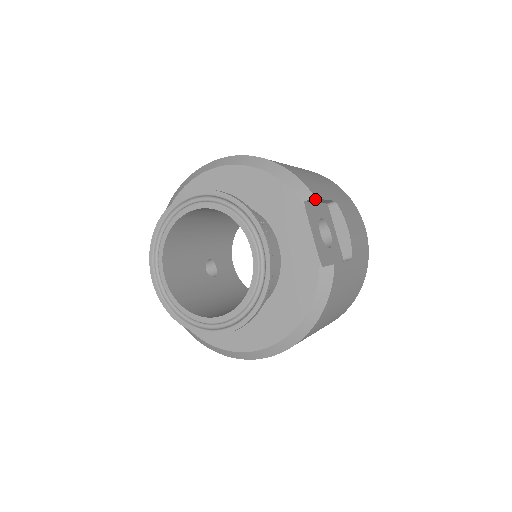
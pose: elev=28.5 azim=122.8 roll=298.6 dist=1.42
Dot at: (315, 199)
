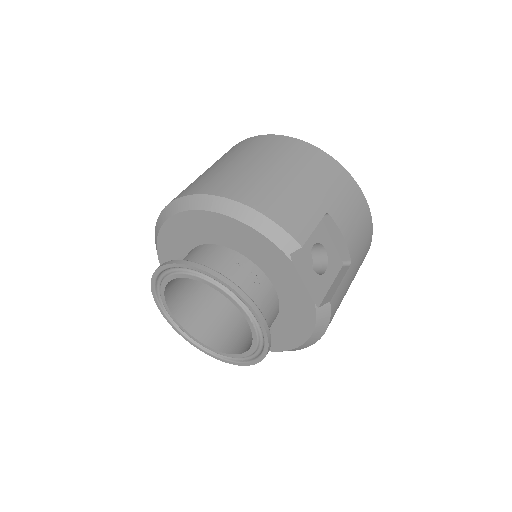
Dot at: (301, 244)
